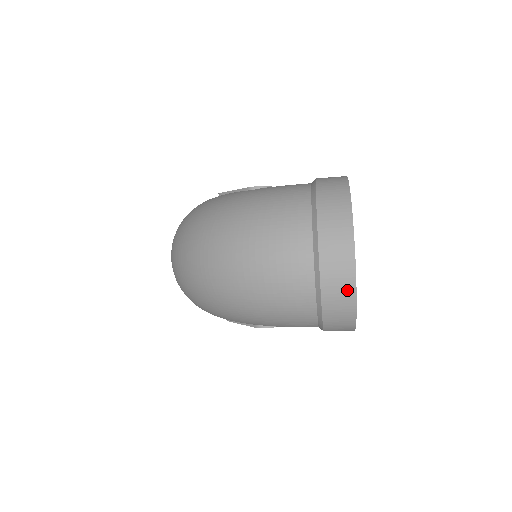
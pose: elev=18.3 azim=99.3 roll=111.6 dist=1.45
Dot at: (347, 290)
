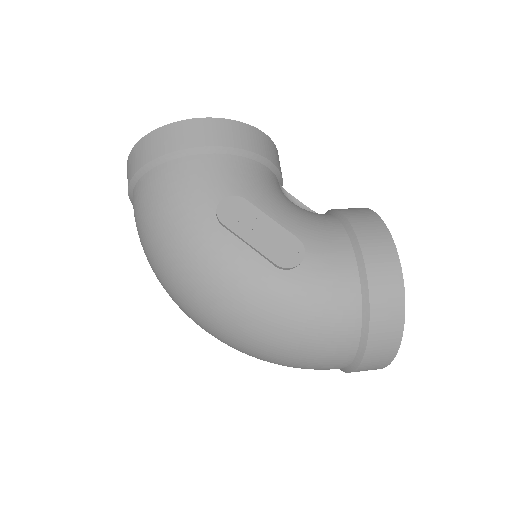
Dot at: occluded
